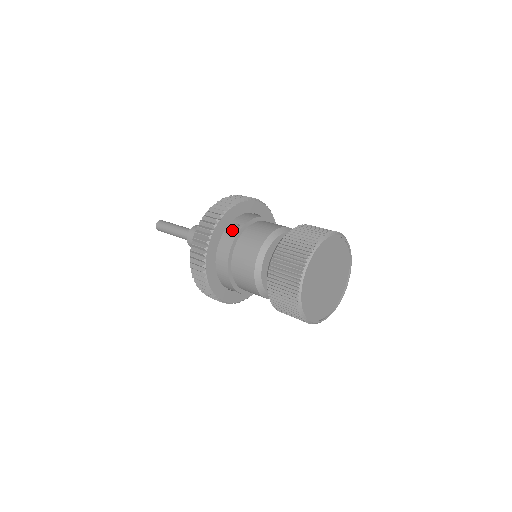
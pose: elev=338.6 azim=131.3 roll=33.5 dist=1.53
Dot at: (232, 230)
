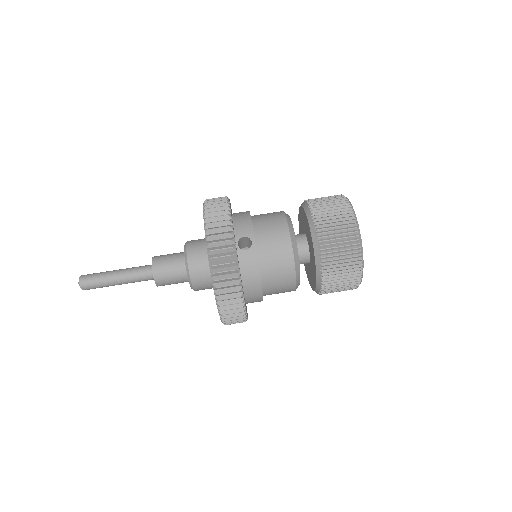
Dot at: occluded
